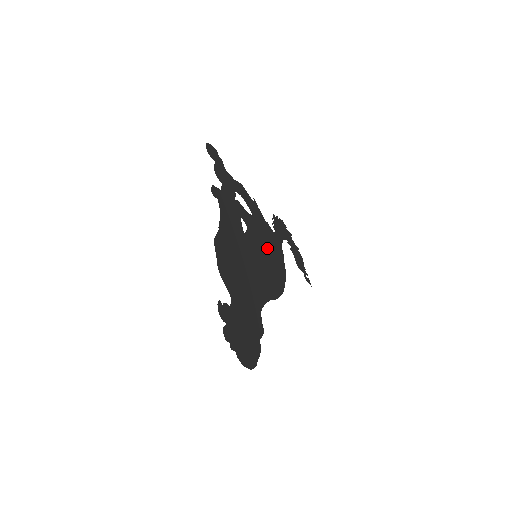
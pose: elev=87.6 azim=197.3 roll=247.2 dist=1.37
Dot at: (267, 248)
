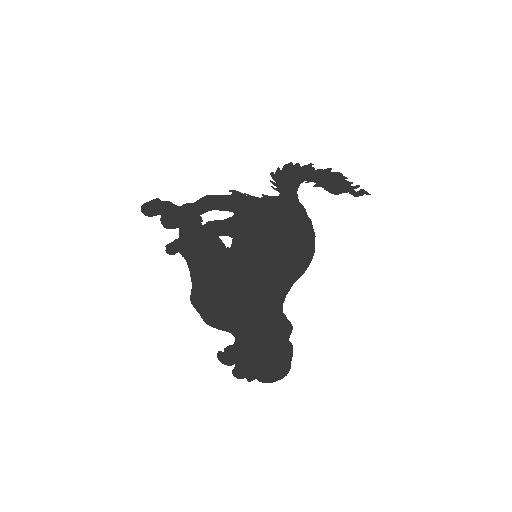
Dot at: (272, 228)
